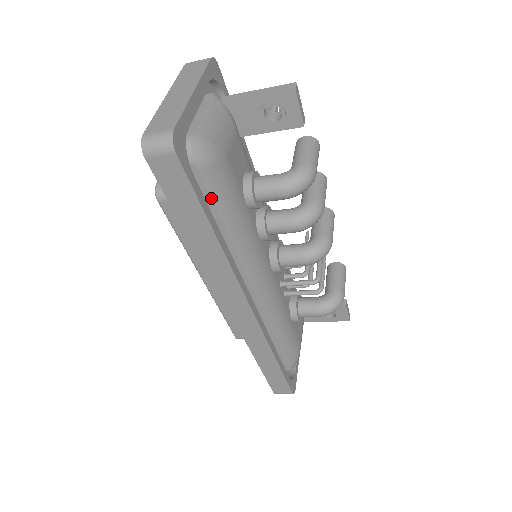
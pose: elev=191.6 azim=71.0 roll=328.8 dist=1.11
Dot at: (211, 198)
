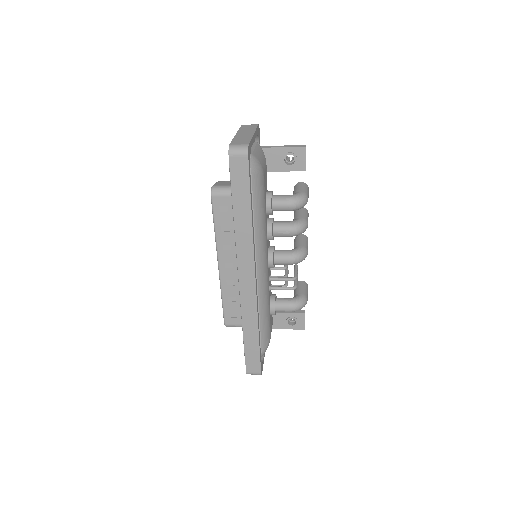
Dot at: (252, 194)
